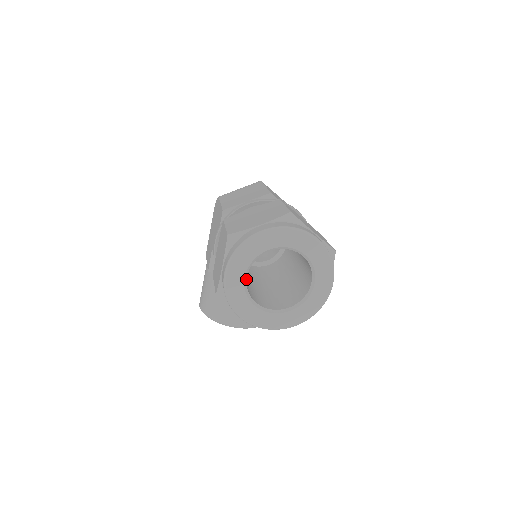
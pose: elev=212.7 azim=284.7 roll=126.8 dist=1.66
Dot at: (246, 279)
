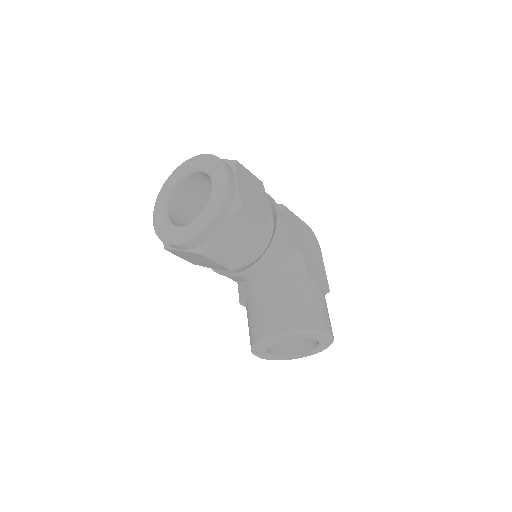
Dot at: (167, 214)
